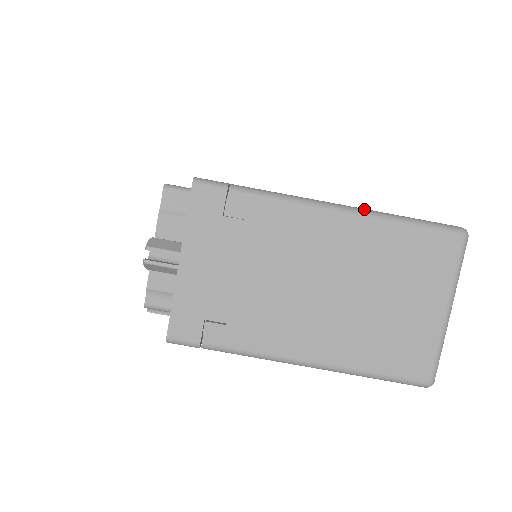
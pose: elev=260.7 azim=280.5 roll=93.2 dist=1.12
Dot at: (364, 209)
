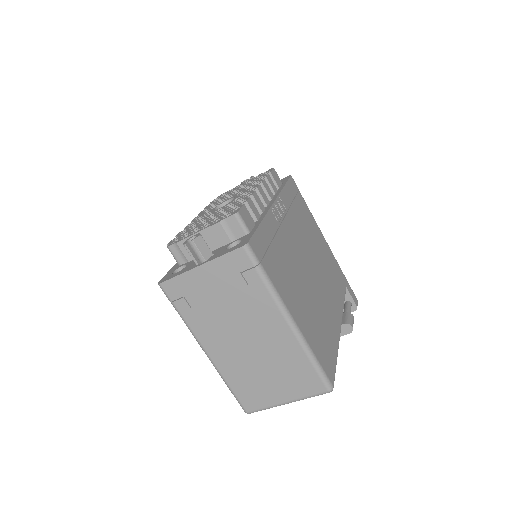
Dot at: (303, 337)
